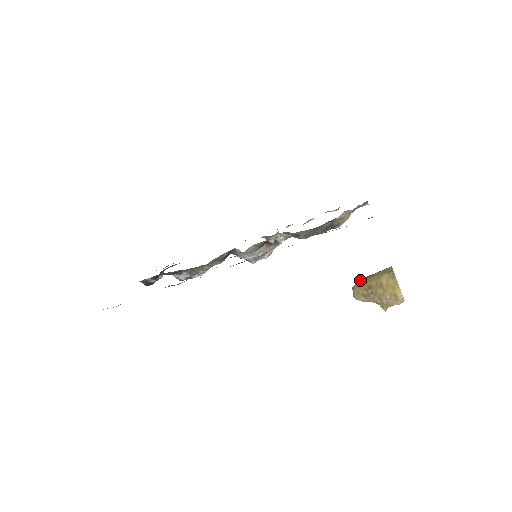
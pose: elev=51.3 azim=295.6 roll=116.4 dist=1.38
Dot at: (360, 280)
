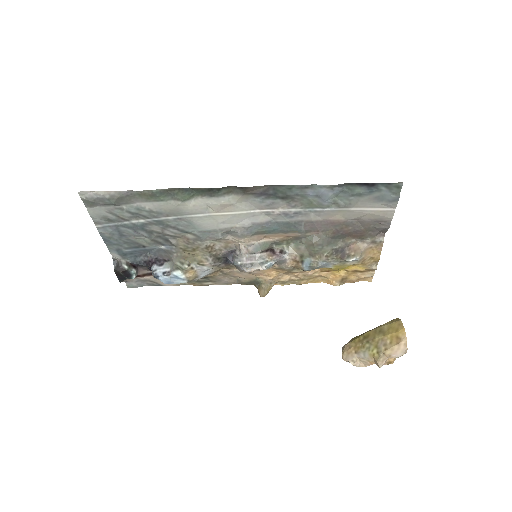
Dot at: (354, 337)
